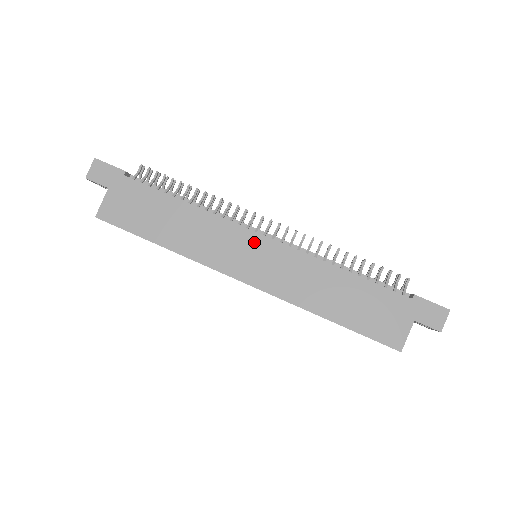
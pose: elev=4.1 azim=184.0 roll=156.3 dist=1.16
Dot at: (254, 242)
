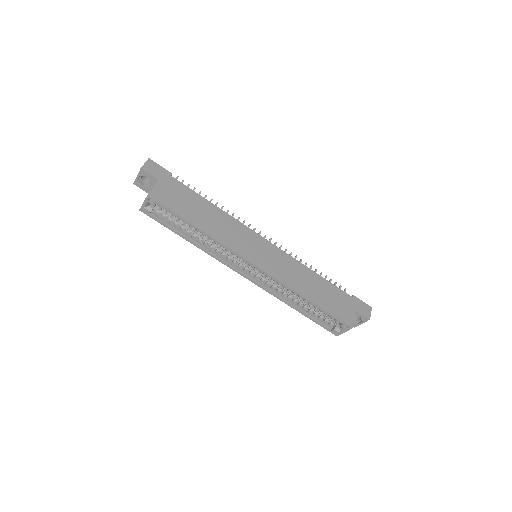
Dot at: (261, 242)
